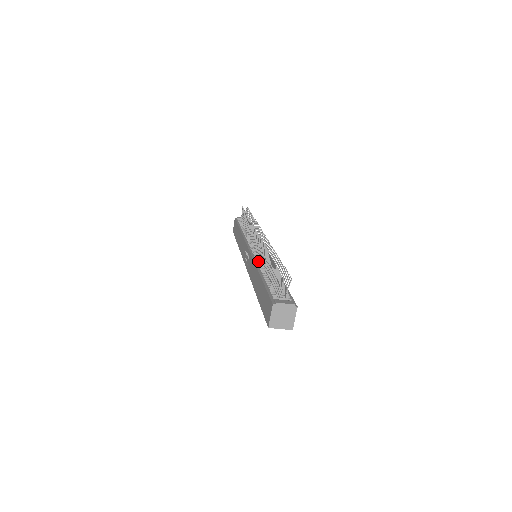
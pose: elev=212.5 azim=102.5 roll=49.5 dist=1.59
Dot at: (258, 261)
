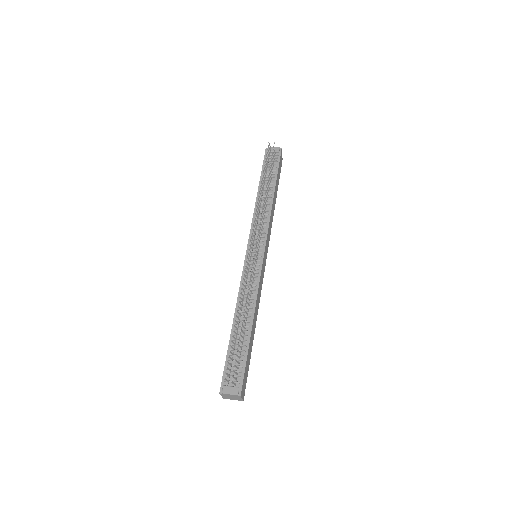
Dot at: occluded
